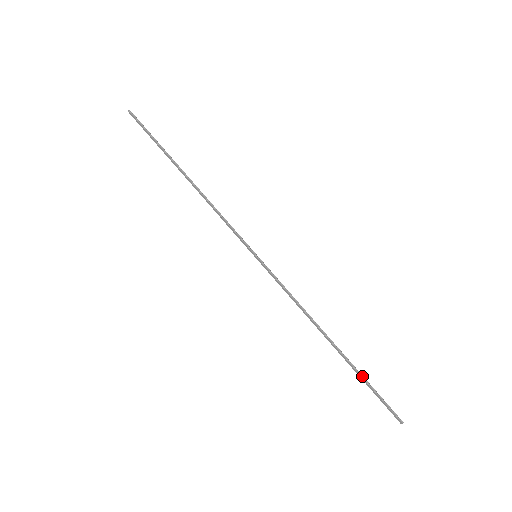
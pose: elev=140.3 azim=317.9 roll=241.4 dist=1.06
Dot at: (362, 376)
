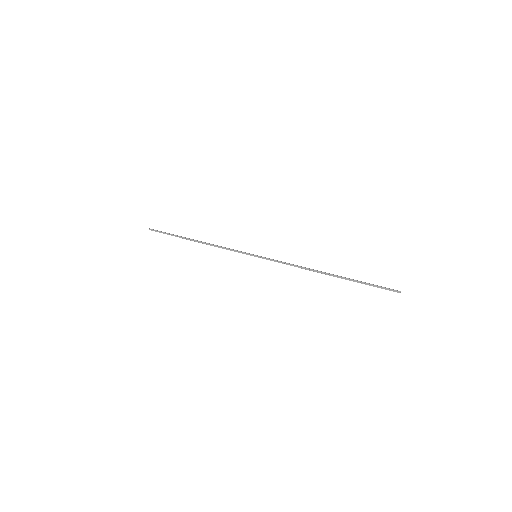
Dot at: (357, 280)
